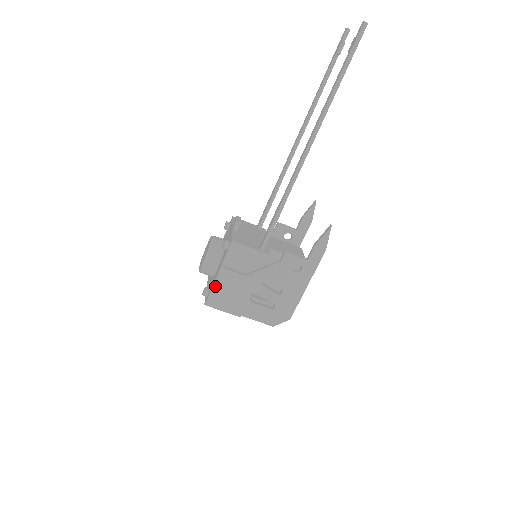
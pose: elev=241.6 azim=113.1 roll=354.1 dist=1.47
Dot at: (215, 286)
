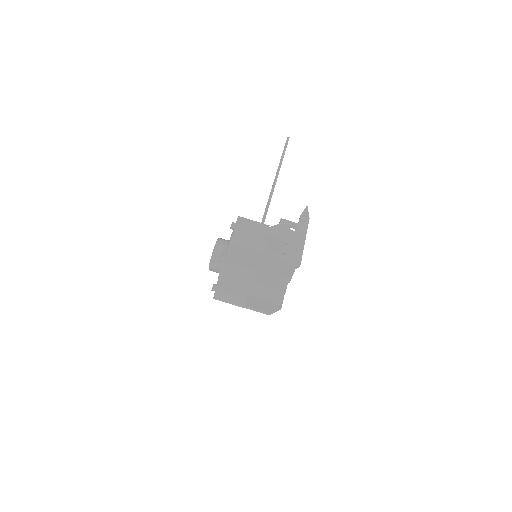
Dot at: (231, 240)
